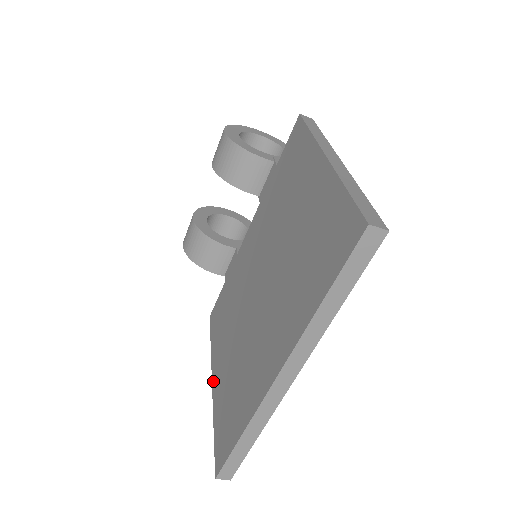
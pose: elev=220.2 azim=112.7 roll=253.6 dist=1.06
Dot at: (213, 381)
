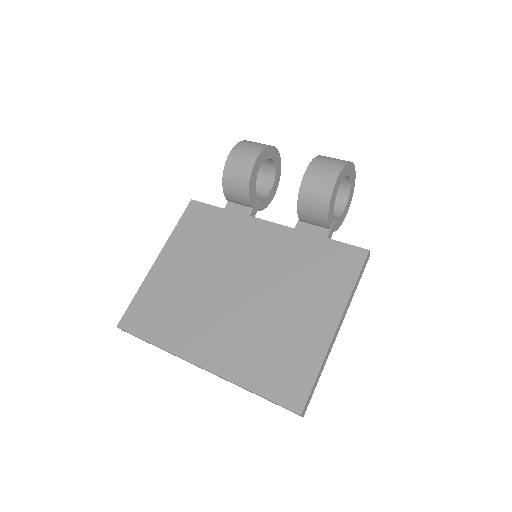
Dot at: (158, 262)
